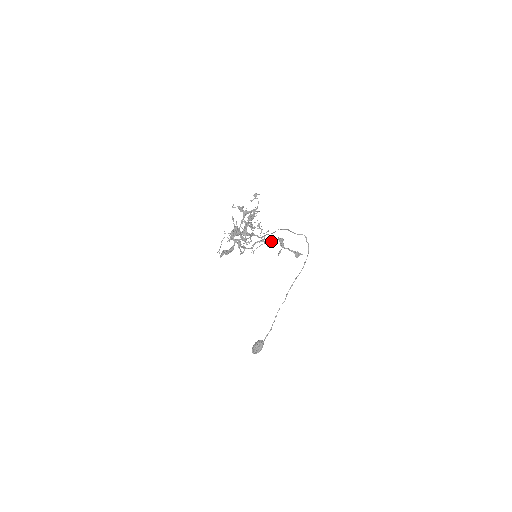
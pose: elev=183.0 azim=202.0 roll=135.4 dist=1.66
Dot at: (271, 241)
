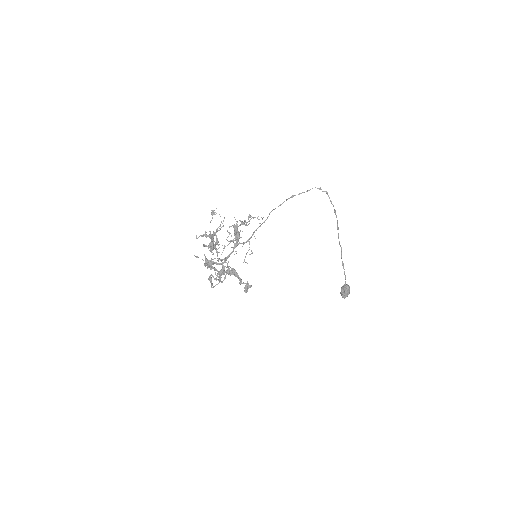
Dot at: occluded
